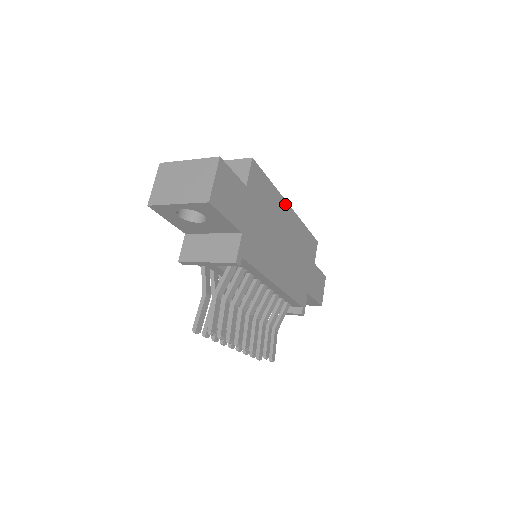
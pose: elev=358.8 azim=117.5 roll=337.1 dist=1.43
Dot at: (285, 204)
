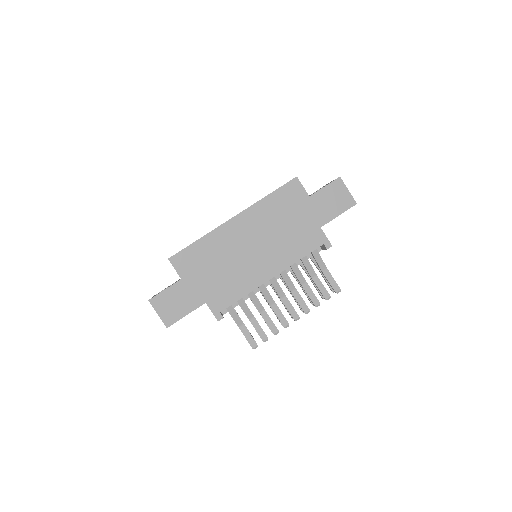
Dot at: (226, 225)
